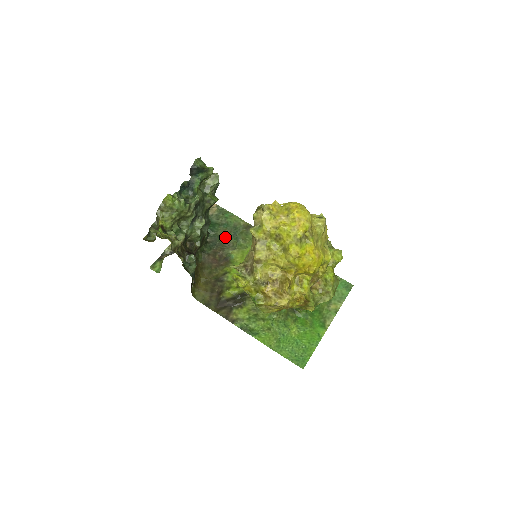
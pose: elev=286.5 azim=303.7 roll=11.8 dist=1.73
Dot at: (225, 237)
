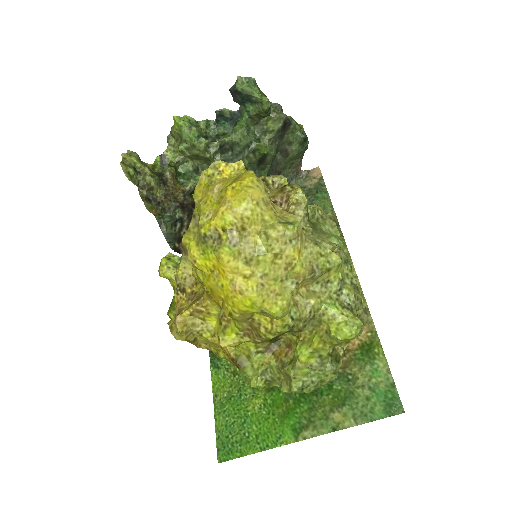
Dot at: occluded
